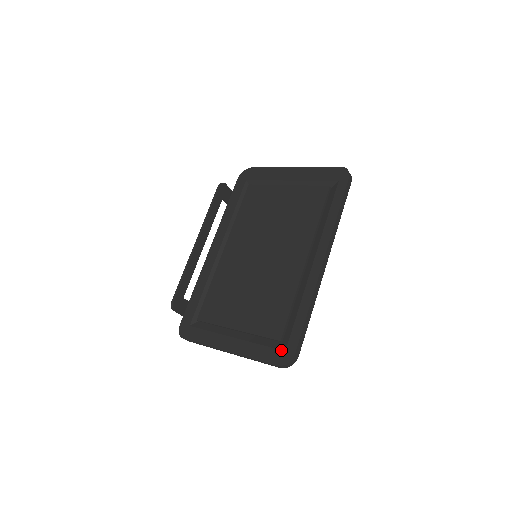
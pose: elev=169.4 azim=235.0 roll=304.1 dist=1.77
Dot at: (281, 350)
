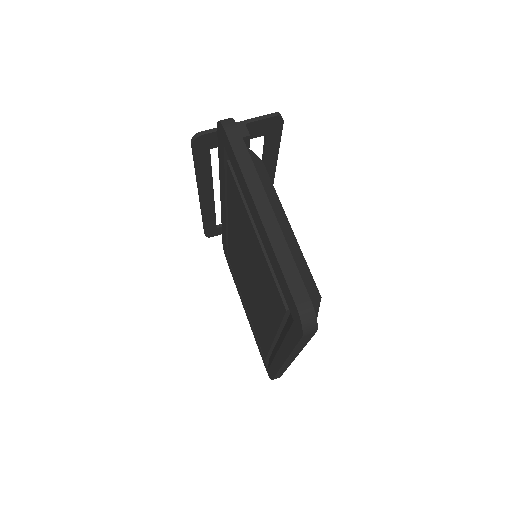
Dot at: (266, 365)
